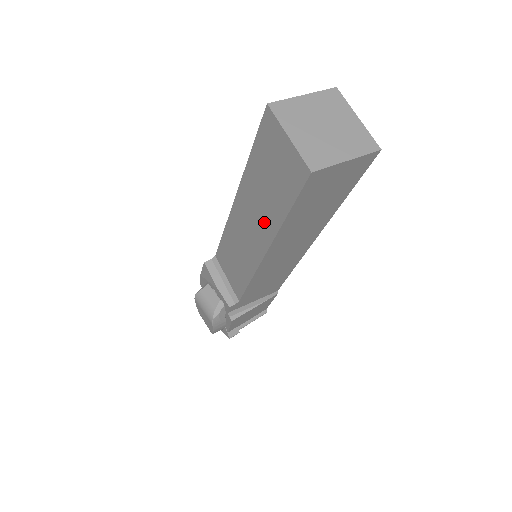
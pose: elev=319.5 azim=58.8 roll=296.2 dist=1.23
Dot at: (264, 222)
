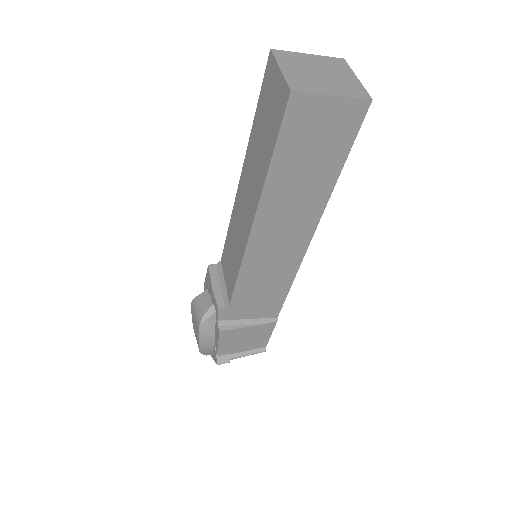
Dot at: (256, 183)
